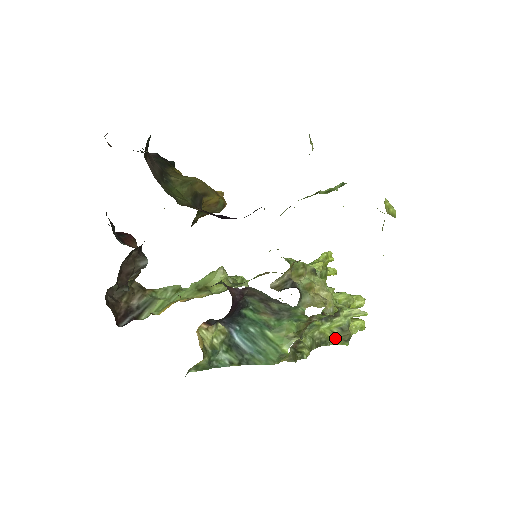
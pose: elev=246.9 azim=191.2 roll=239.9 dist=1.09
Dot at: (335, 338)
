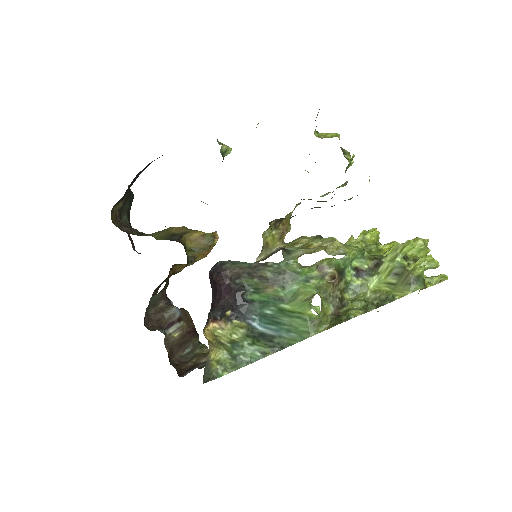
Dot at: (397, 288)
